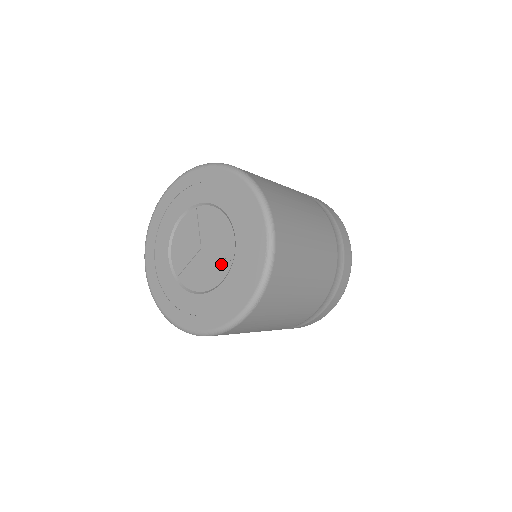
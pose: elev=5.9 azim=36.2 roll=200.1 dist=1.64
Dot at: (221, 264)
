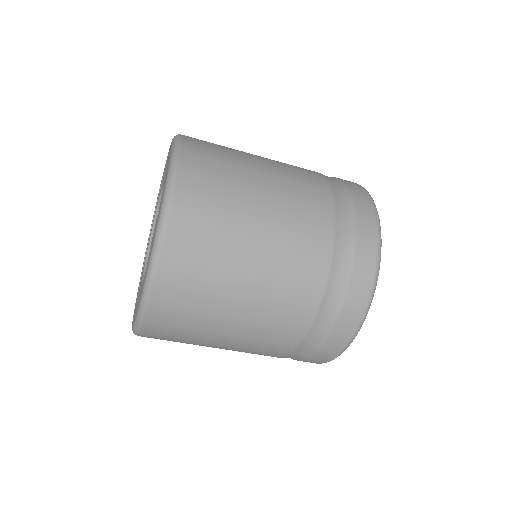
Dot at: occluded
